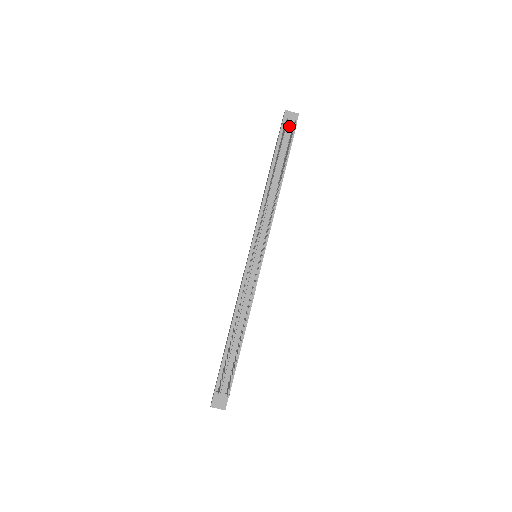
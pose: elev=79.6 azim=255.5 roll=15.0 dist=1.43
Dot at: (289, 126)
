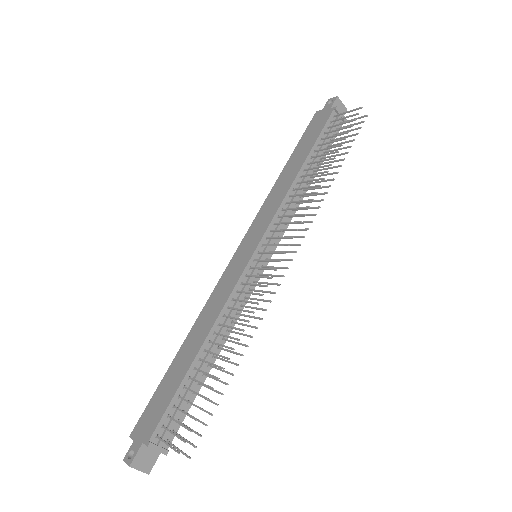
Dot at: (340, 117)
